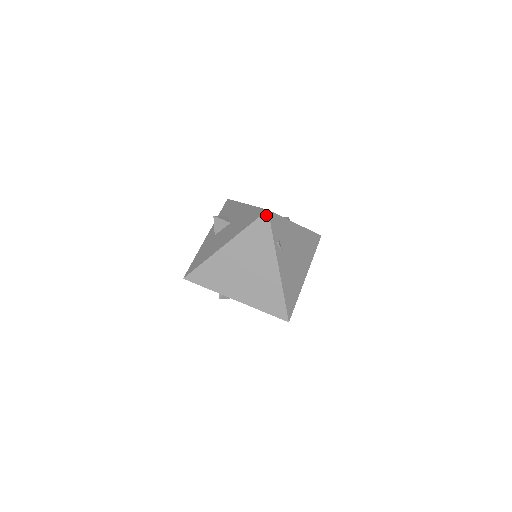
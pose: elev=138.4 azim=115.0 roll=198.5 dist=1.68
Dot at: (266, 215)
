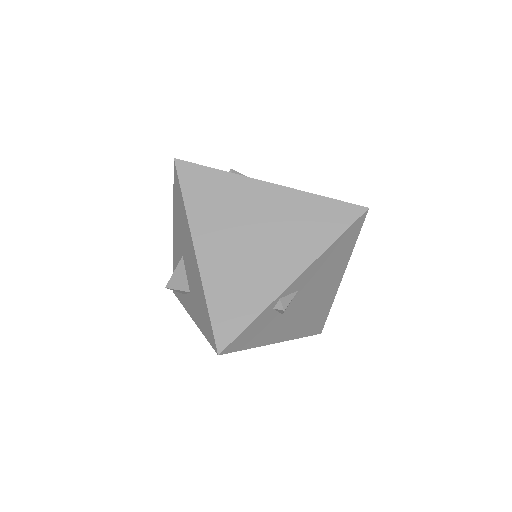
Dot at: (180, 164)
